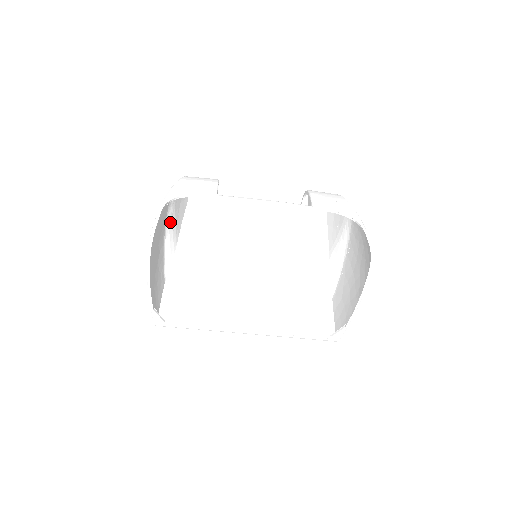
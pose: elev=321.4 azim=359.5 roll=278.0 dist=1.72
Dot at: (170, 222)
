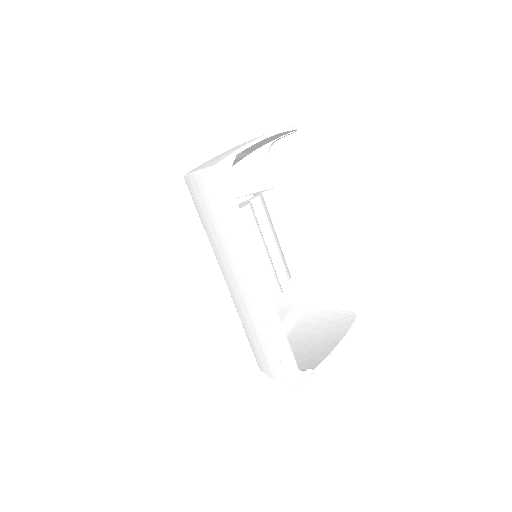
Dot at: occluded
